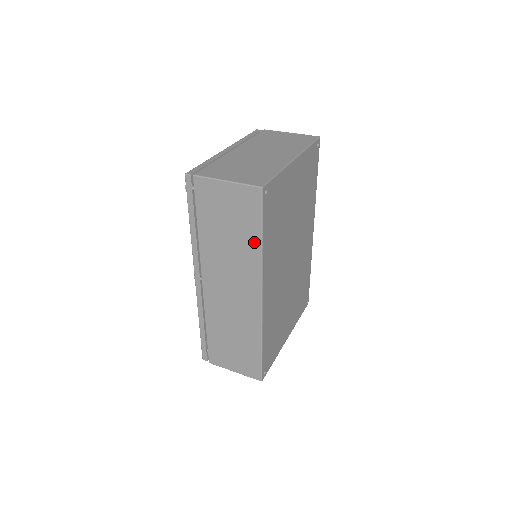
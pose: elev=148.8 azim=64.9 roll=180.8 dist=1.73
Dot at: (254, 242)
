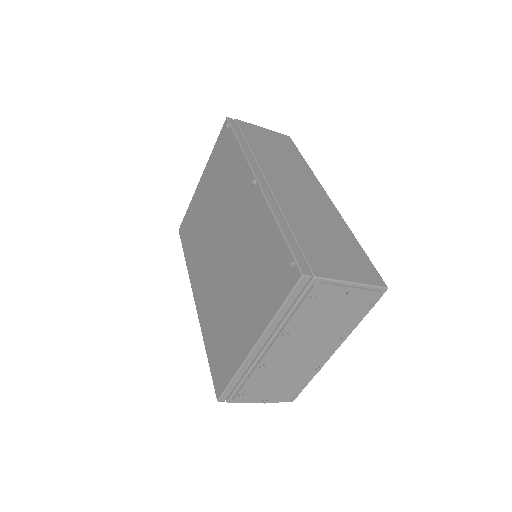
Dot at: (300, 160)
